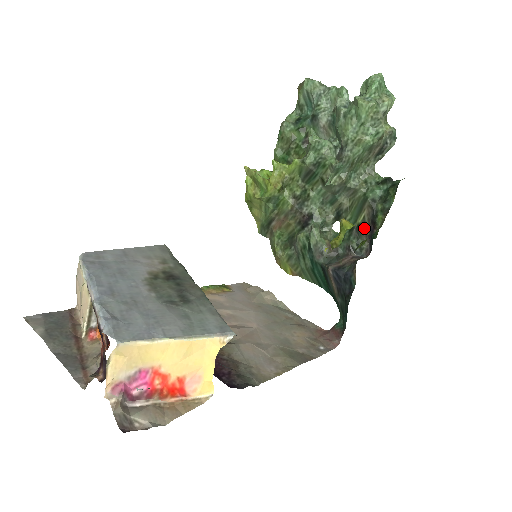
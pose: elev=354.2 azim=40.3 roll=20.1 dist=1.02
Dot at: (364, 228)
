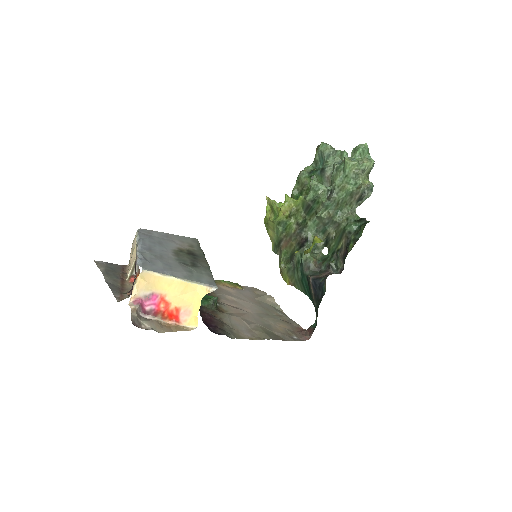
Dot at: (341, 252)
